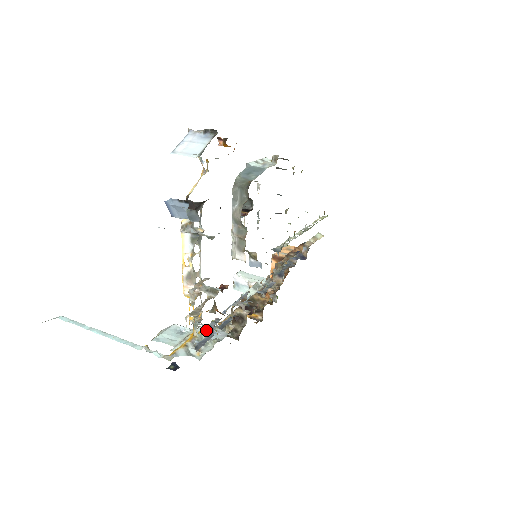
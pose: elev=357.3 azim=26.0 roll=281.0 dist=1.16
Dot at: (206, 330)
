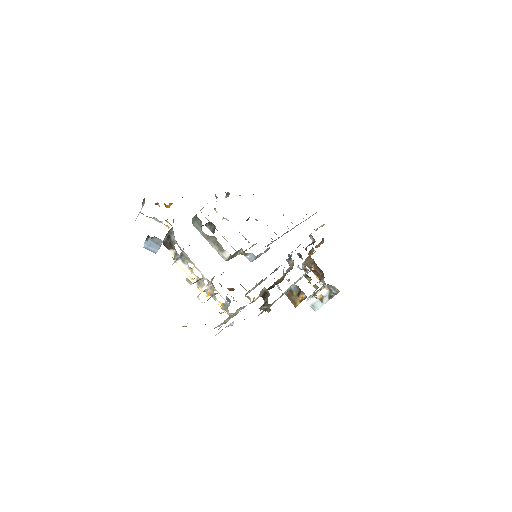
Dot at: (238, 310)
